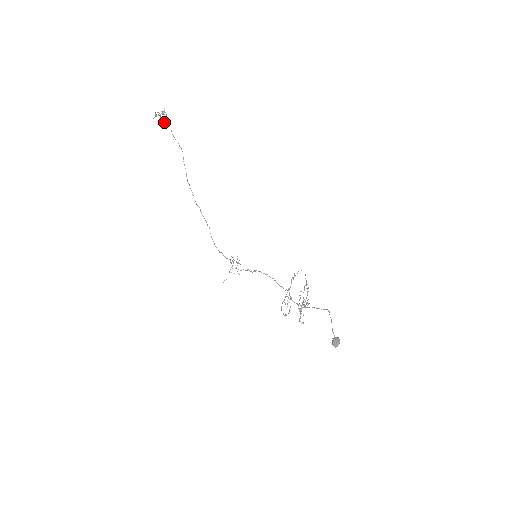
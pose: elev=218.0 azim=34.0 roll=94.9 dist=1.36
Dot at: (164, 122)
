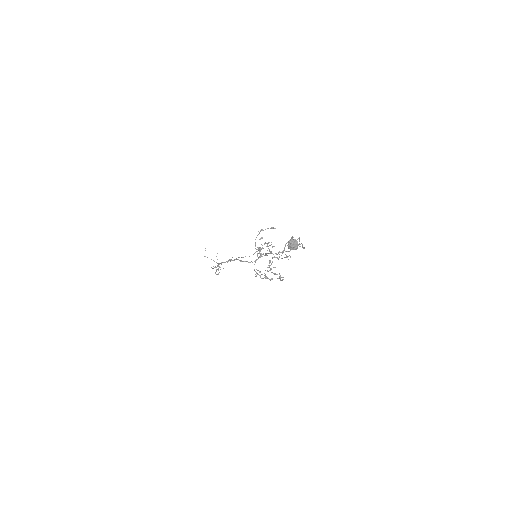
Dot at: occluded
